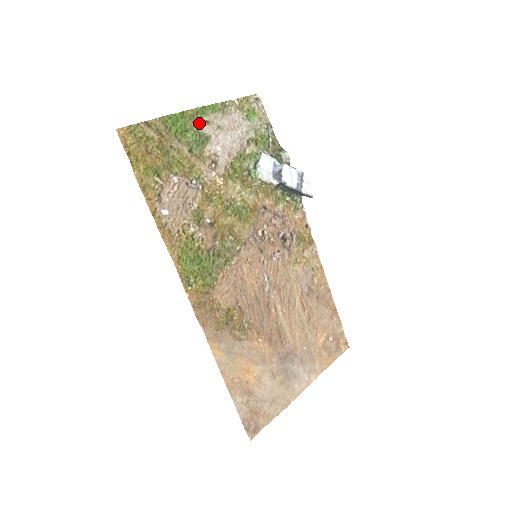
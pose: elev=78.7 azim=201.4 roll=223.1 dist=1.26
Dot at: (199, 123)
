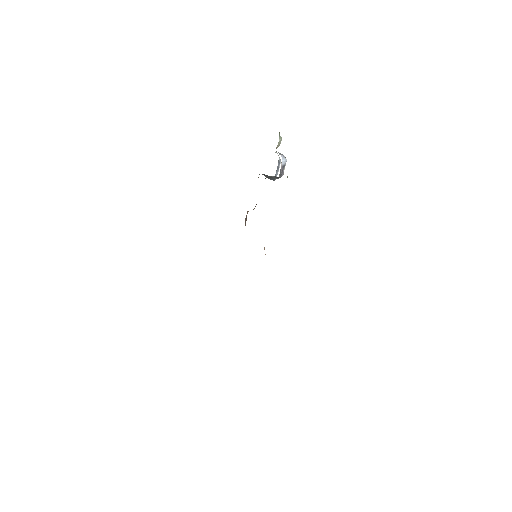
Dot at: occluded
